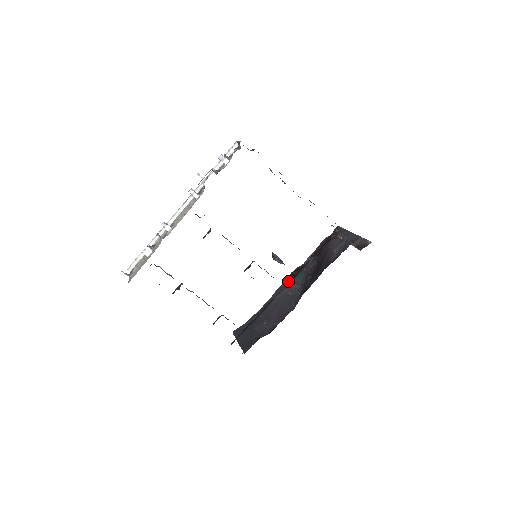
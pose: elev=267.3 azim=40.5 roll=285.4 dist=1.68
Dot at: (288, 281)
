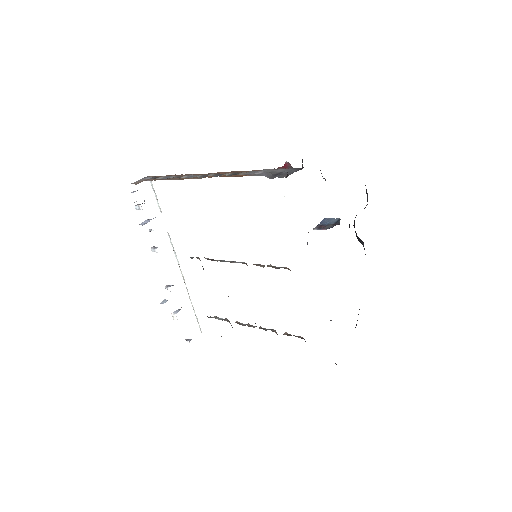
Dot at: occluded
